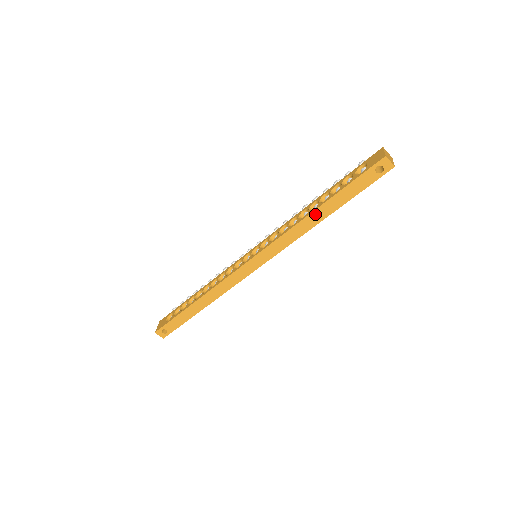
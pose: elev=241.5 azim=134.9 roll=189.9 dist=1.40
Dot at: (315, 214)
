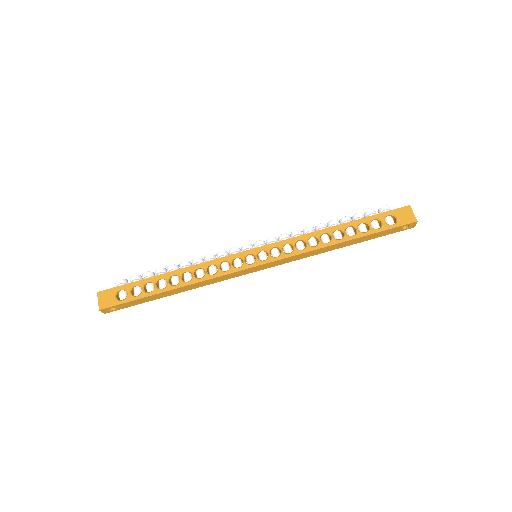
Dot at: (340, 244)
